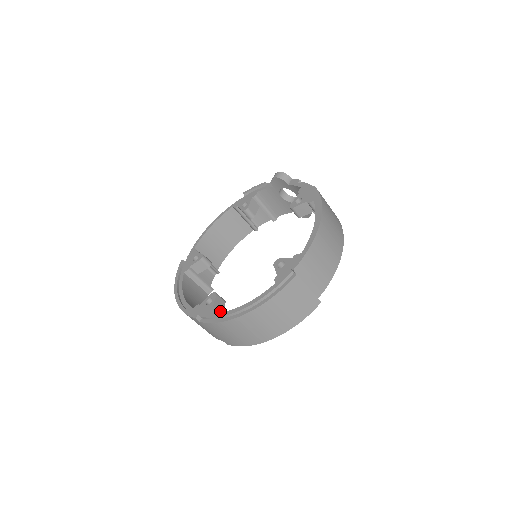
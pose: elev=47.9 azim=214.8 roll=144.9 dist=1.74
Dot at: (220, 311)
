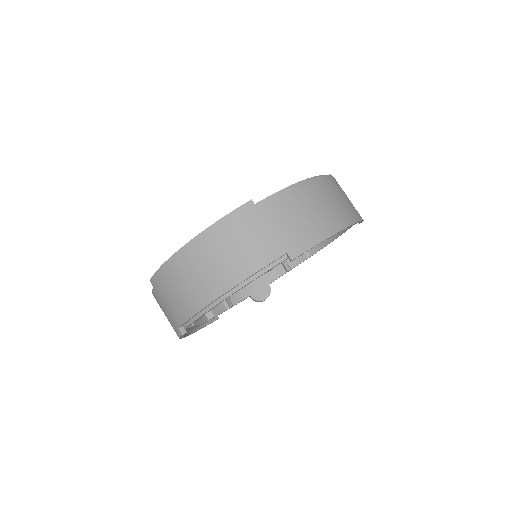
Dot at: occluded
